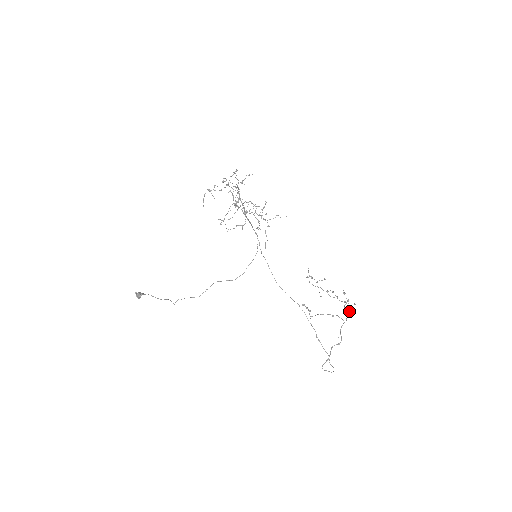
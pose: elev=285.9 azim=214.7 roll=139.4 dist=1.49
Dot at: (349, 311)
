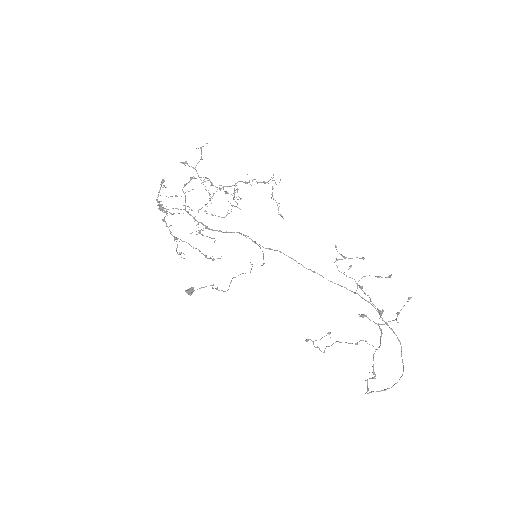
Dot at: (381, 333)
